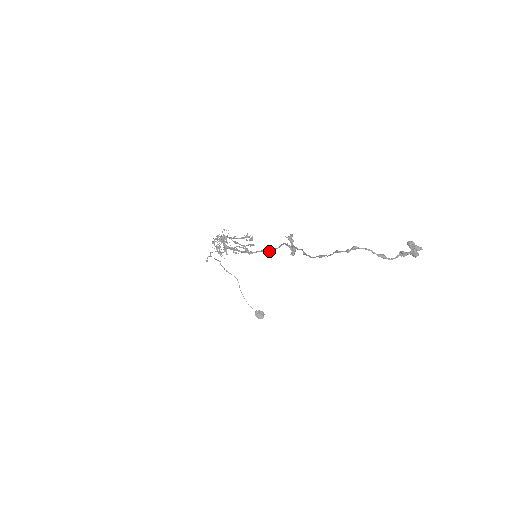
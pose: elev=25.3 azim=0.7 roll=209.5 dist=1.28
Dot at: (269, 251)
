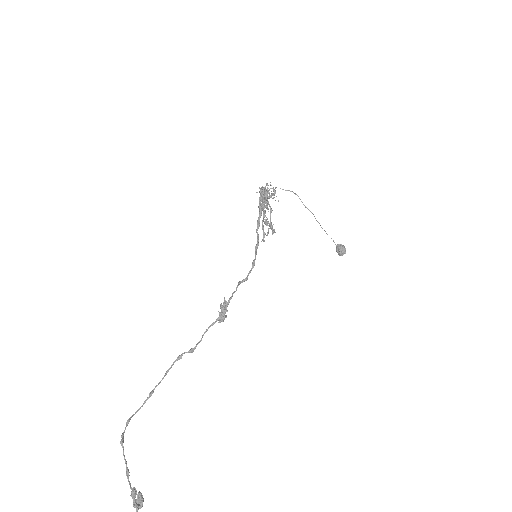
Dot at: (248, 273)
